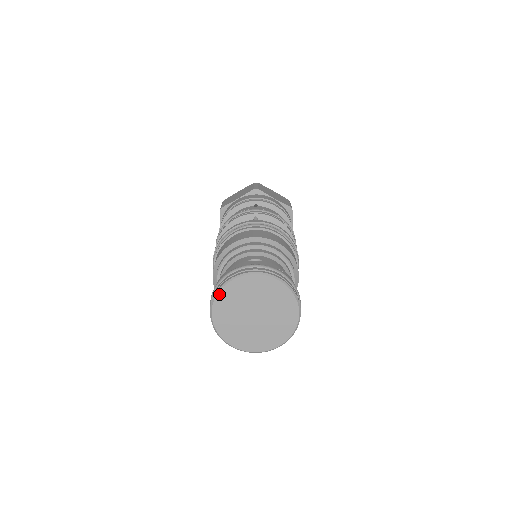
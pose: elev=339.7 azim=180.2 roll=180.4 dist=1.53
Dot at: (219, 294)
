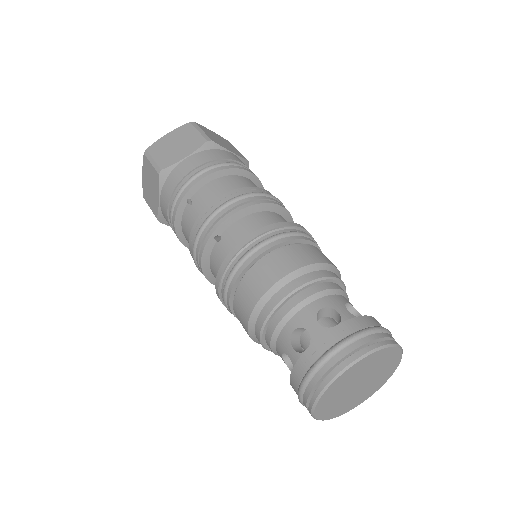
Dot at: (316, 415)
